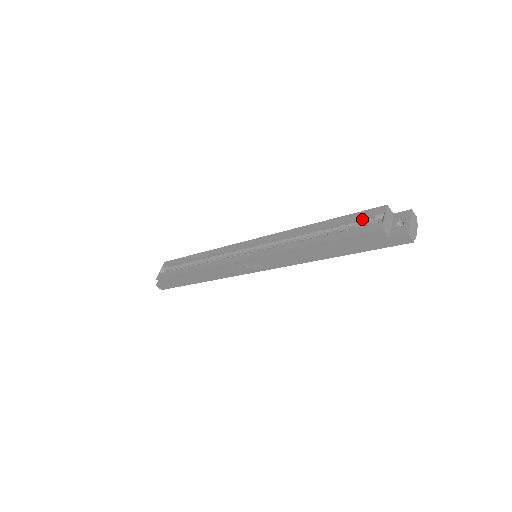
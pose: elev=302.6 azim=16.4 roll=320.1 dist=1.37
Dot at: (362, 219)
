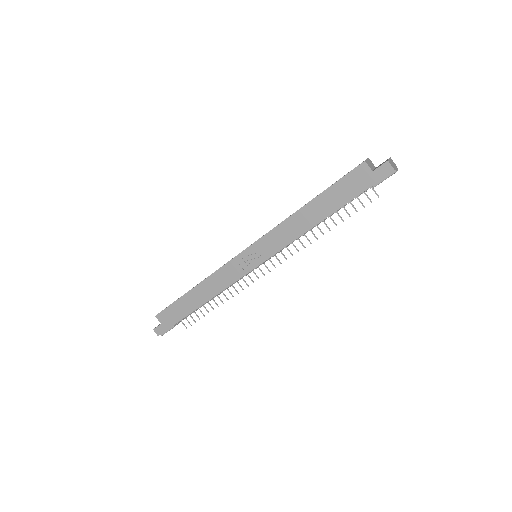
Dot at: occluded
